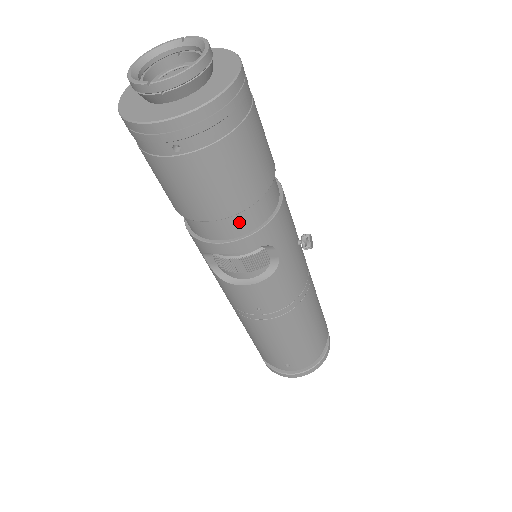
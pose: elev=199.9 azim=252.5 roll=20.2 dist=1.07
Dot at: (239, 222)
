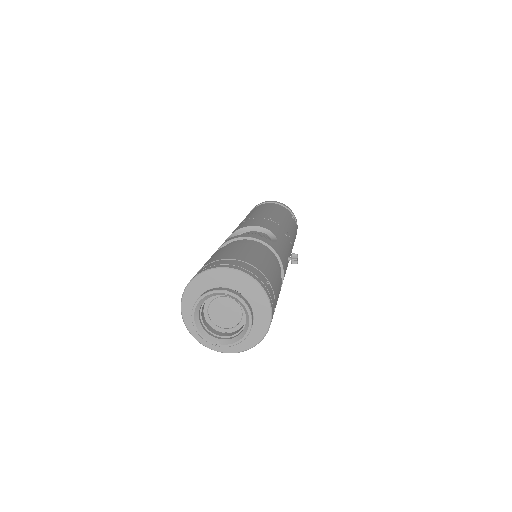
Dot at: occluded
